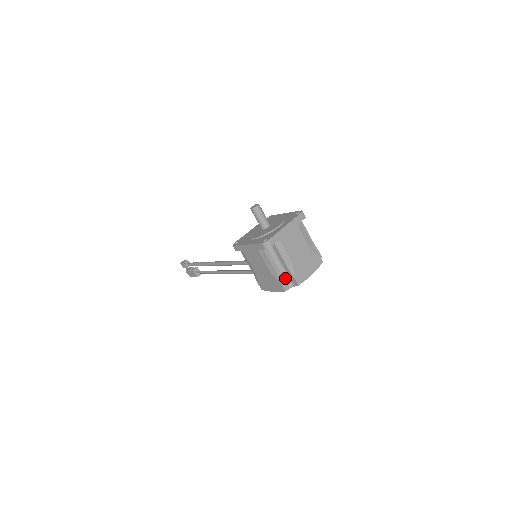
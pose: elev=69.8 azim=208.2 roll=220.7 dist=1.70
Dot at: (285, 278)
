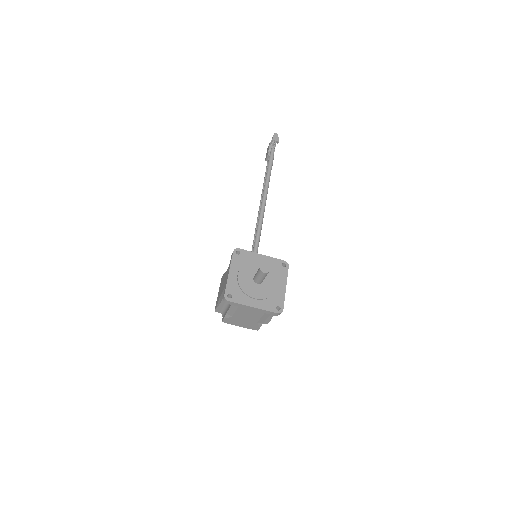
Dot at: (223, 309)
